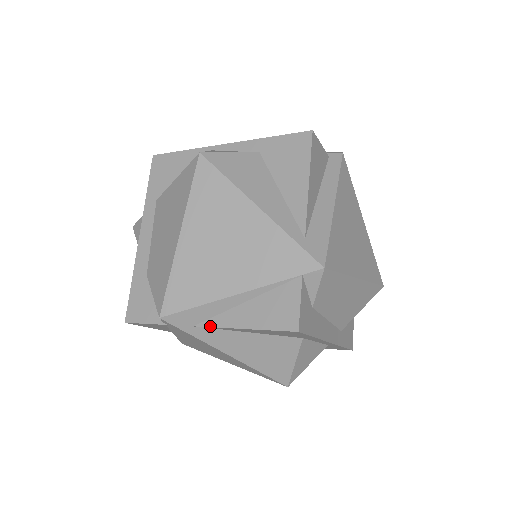
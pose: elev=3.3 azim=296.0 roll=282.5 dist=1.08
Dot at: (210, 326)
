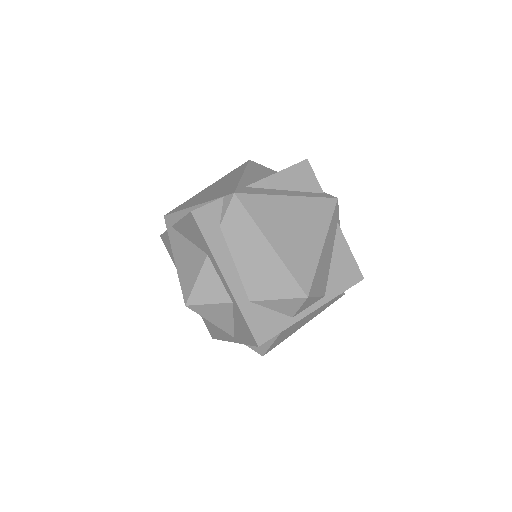
Dot at: (175, 224)
